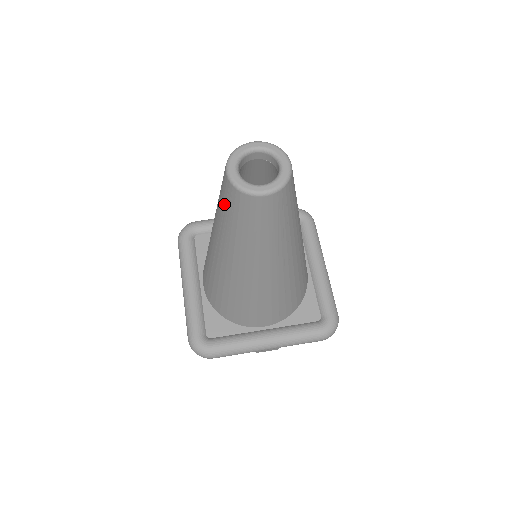
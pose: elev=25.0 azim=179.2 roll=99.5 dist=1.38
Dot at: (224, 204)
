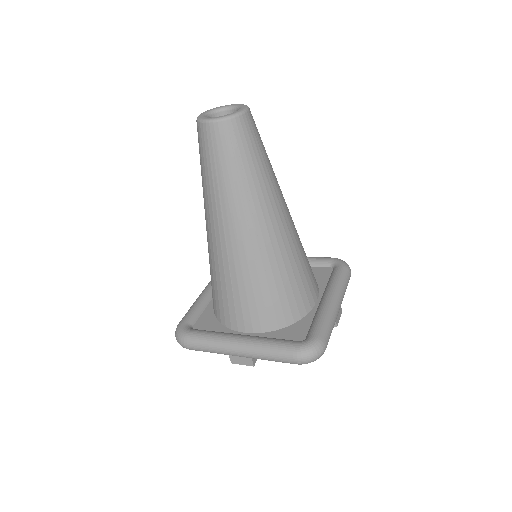
Dot at: occluded
